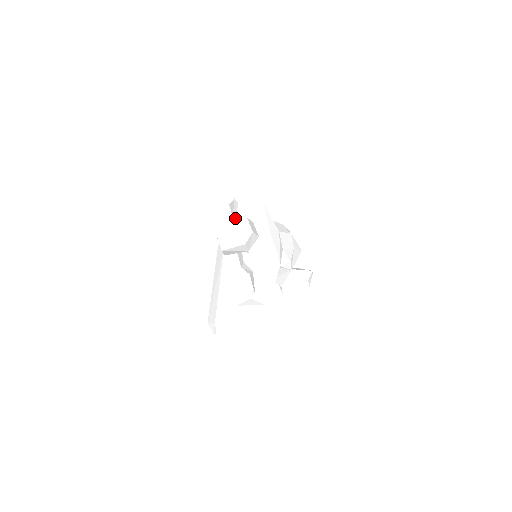
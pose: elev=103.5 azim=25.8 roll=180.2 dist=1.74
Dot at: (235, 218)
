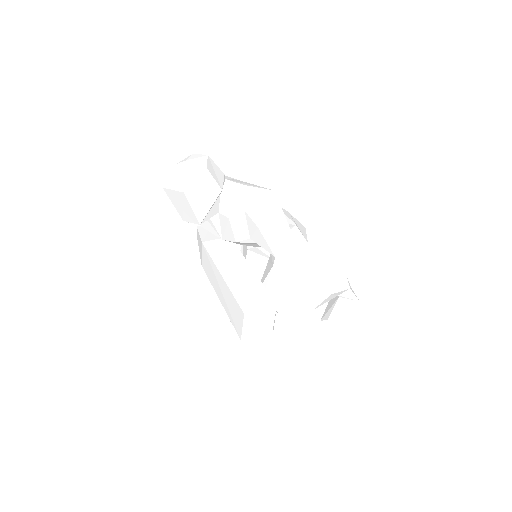
Dot at: (180, 162)
